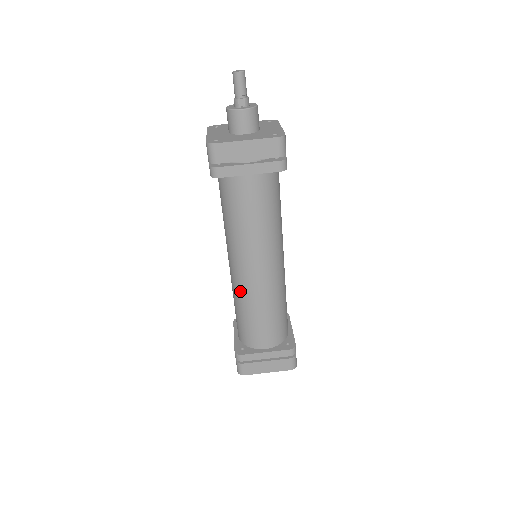
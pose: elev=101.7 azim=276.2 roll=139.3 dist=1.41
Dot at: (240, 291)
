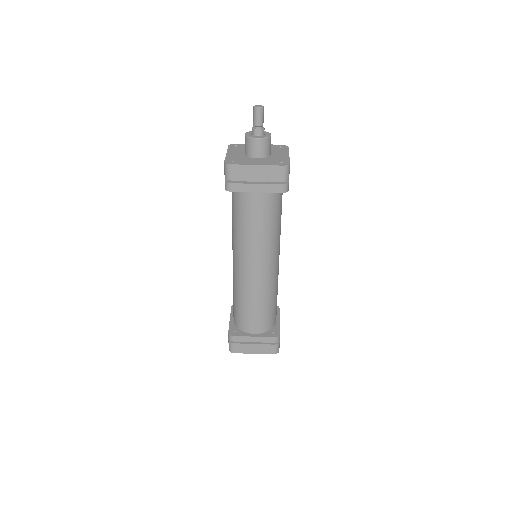
Dot at: (239, 283)
